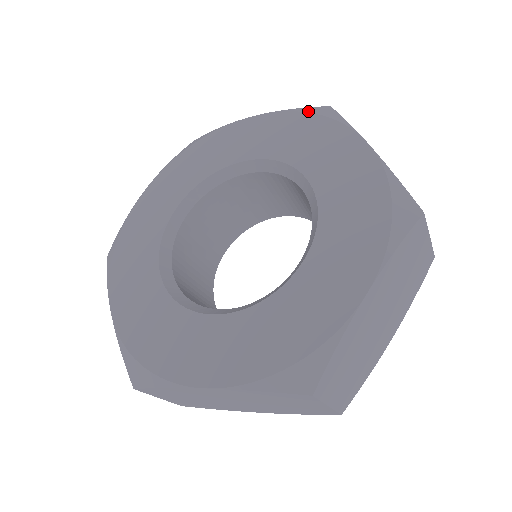
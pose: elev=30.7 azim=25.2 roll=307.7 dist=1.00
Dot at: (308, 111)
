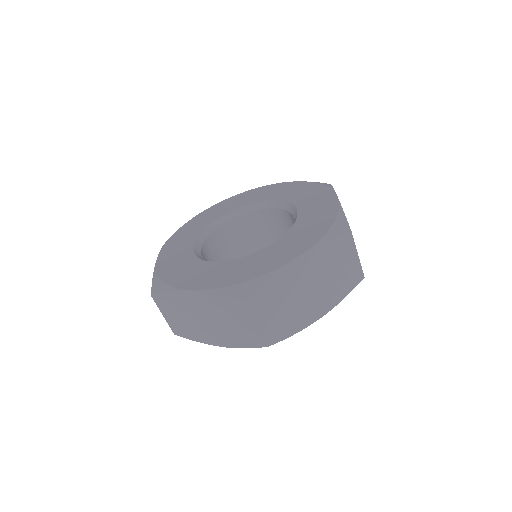
Dot at: (316, 182)
